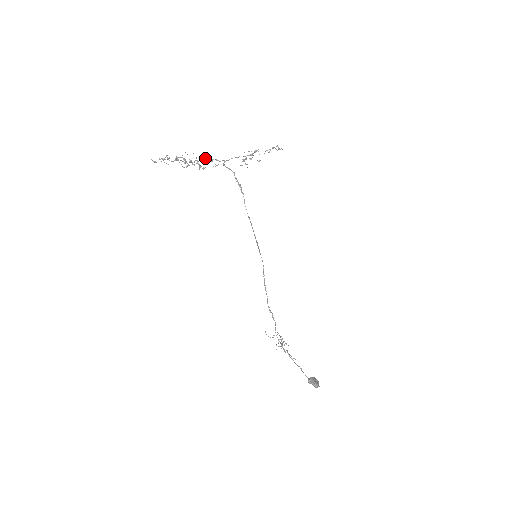
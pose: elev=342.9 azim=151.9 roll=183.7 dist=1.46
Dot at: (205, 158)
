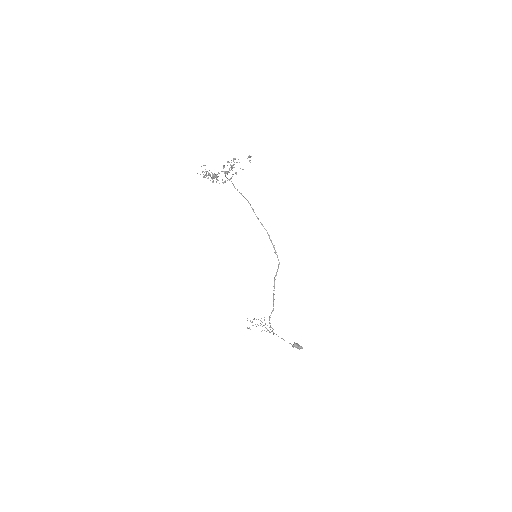
Dot at: occluded
